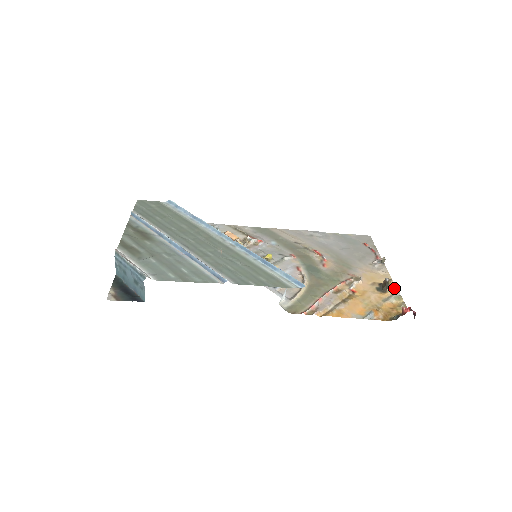
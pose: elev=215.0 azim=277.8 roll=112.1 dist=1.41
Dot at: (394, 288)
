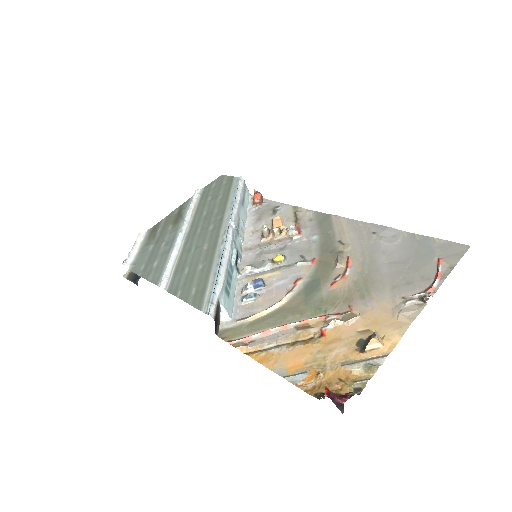
Dot at: (387, 349)
